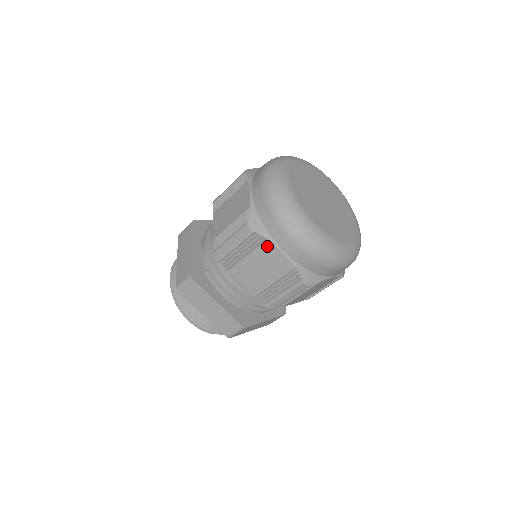
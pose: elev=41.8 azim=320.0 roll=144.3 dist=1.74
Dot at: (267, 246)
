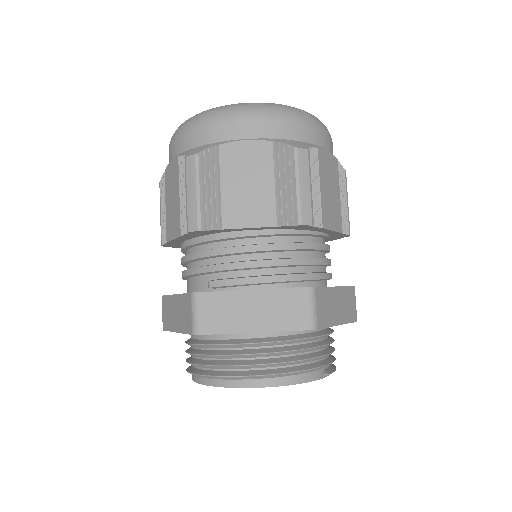
Dot at: (224, 152)
